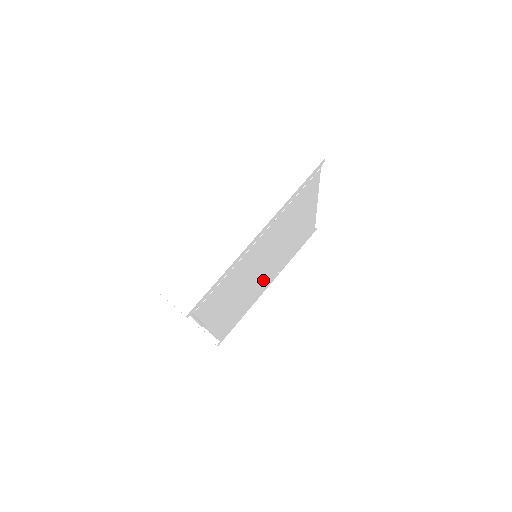
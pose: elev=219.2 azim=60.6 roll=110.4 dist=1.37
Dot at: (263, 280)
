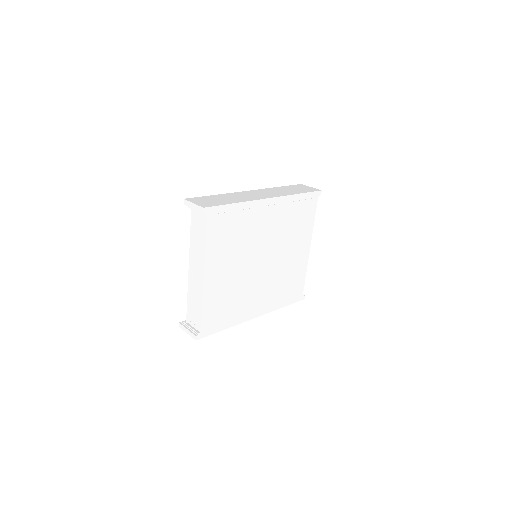
Dot at: (255, 292)
